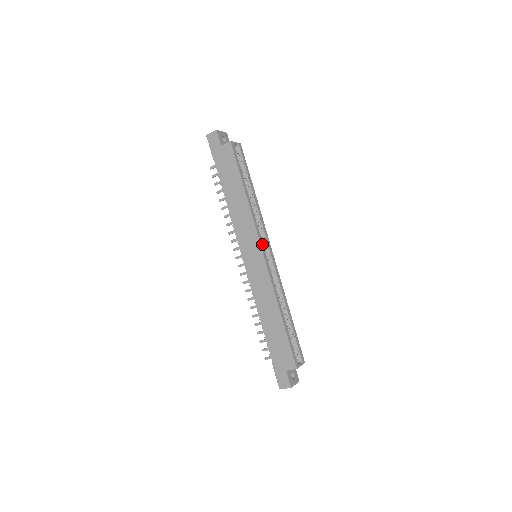
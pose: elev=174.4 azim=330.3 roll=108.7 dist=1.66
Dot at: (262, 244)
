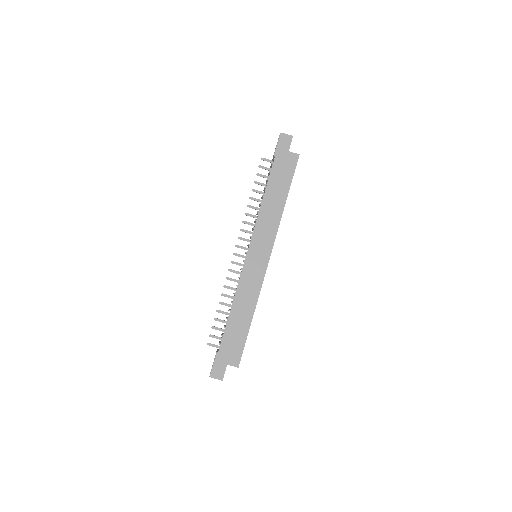
Dot at: (271, 251)
